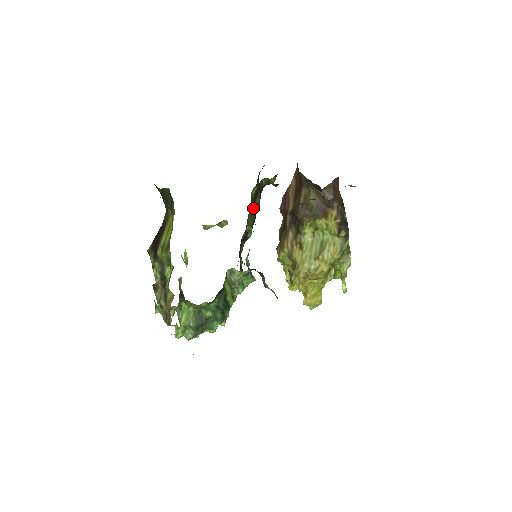
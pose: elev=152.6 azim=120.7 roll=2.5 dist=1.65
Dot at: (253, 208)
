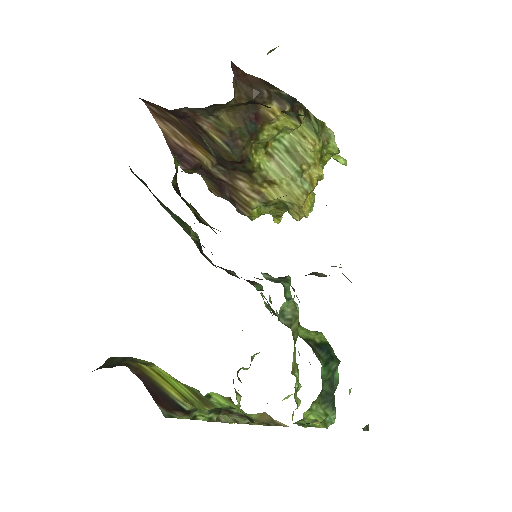
Dot at: occluded
